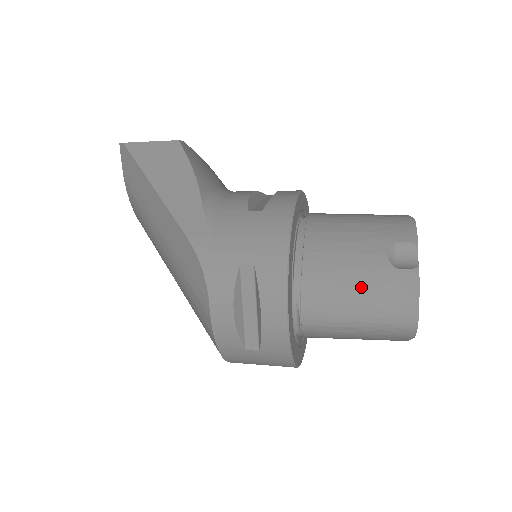
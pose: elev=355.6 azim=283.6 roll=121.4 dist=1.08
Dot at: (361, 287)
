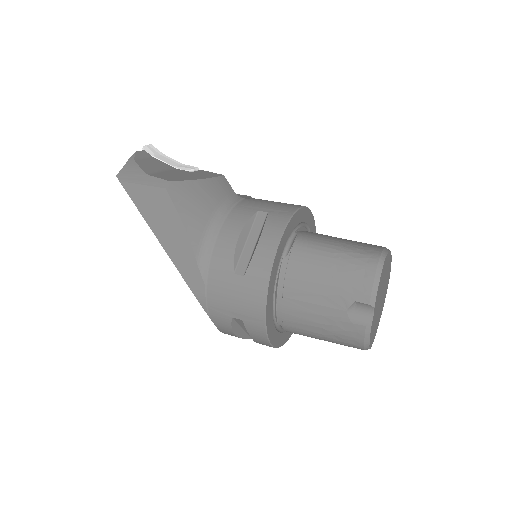
Dot at: (326, 329)
